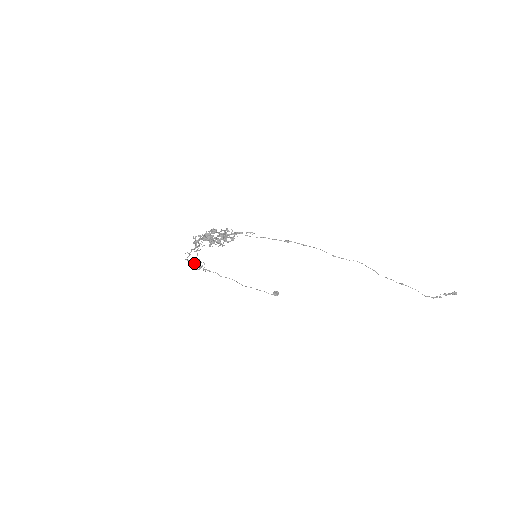
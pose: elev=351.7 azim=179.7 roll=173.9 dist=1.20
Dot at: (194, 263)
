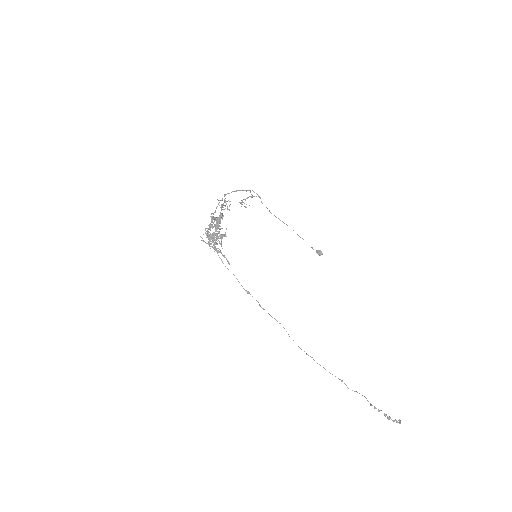
Dot at: (250, 190)
